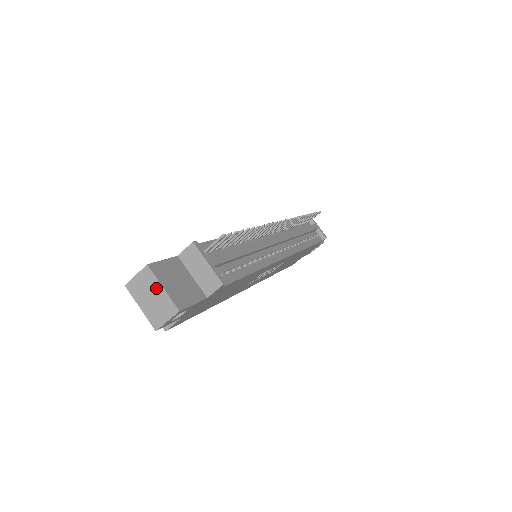
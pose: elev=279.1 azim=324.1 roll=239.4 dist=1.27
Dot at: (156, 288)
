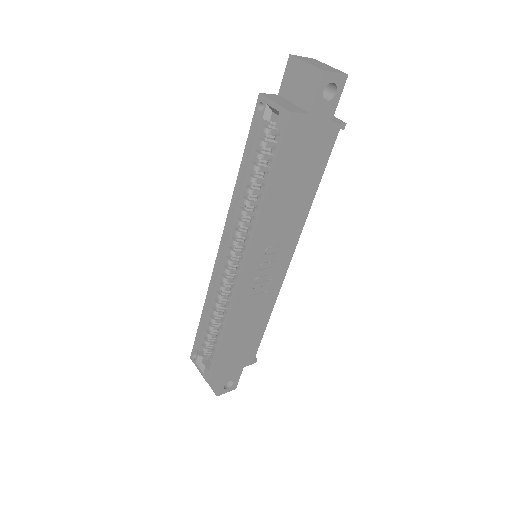
Dot at: (324, 64)
